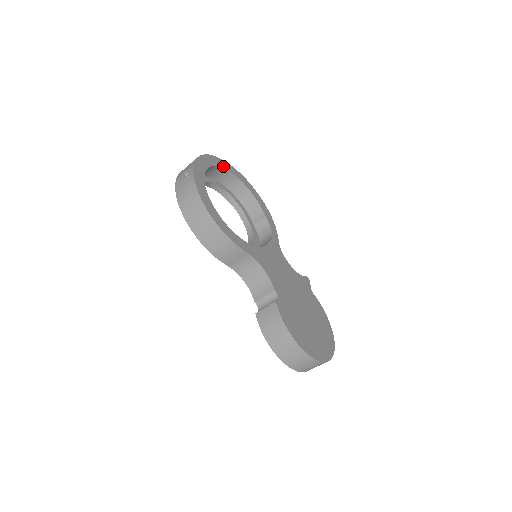
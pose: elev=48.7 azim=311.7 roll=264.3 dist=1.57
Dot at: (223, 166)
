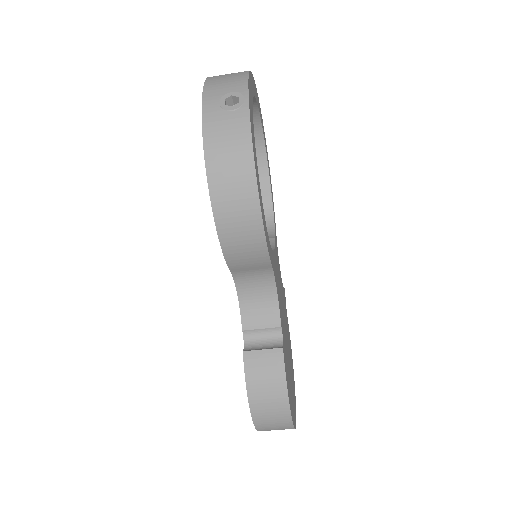
Dot at: (256, 97)
